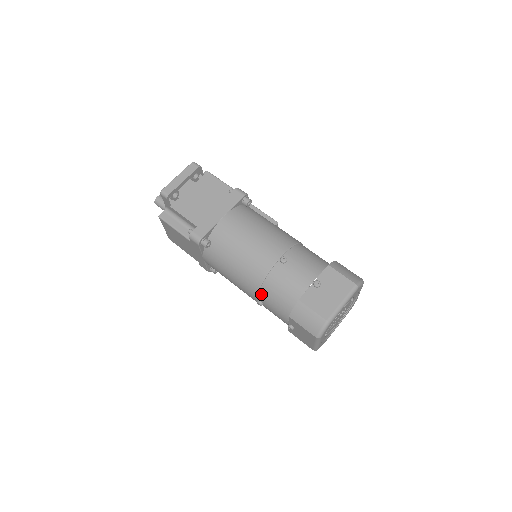
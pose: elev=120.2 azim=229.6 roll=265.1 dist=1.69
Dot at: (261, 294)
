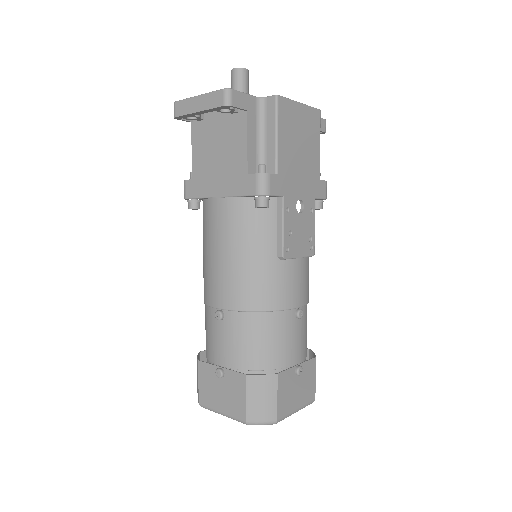
Dot at: occluded
